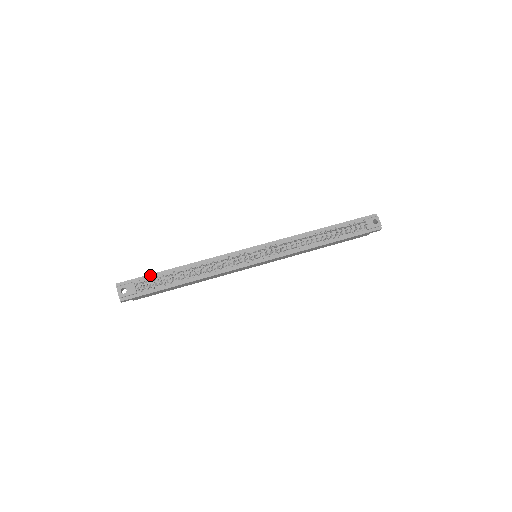
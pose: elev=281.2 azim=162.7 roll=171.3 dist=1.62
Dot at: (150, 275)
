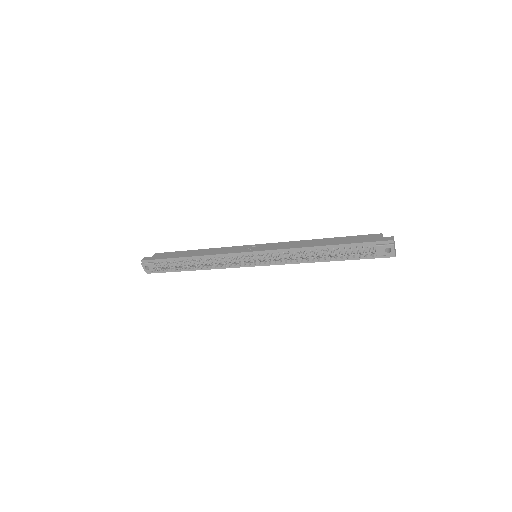
Dot at: (165, 259)
